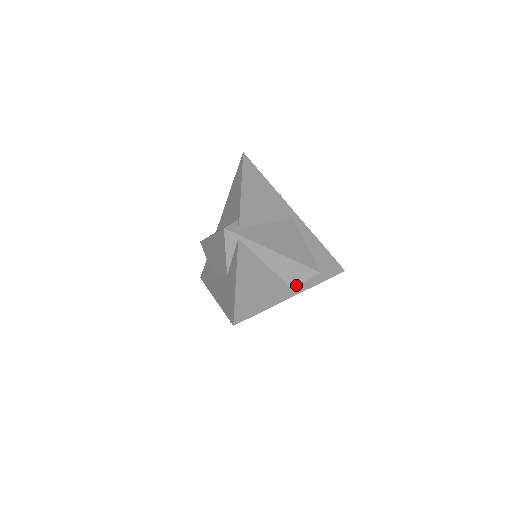
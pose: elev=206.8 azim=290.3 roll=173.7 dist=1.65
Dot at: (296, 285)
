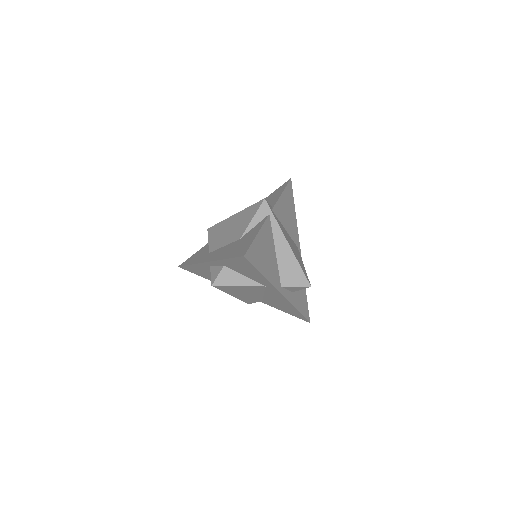
Dot at: (286, 285)
